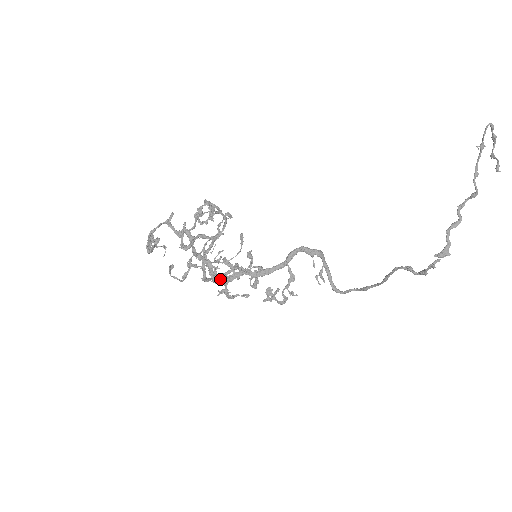
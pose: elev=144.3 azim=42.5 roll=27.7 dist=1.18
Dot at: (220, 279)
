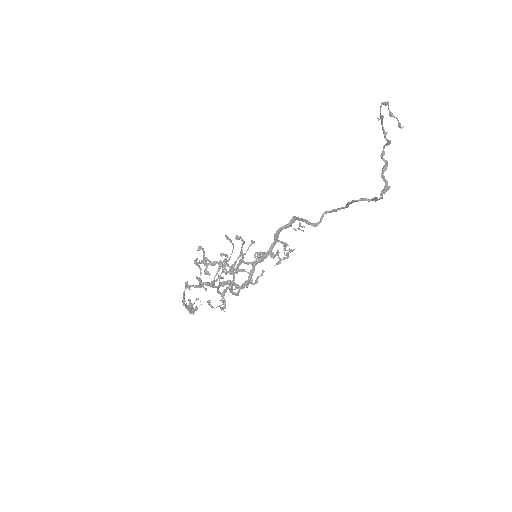
Dot at: (244, 284)
